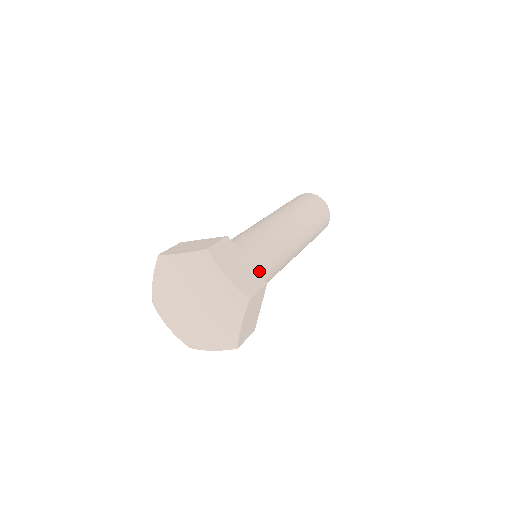
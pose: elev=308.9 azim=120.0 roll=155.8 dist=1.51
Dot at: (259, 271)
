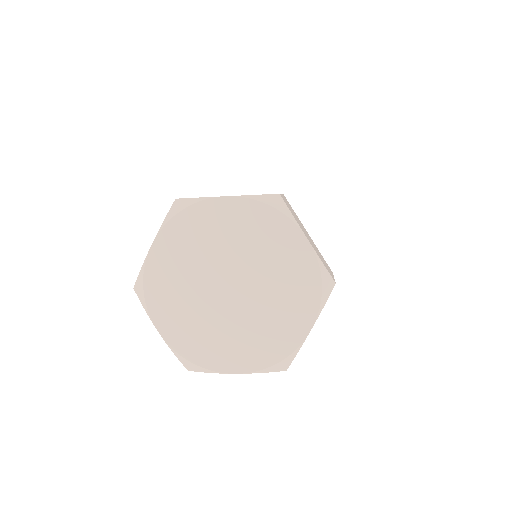
Dot at: occluded
